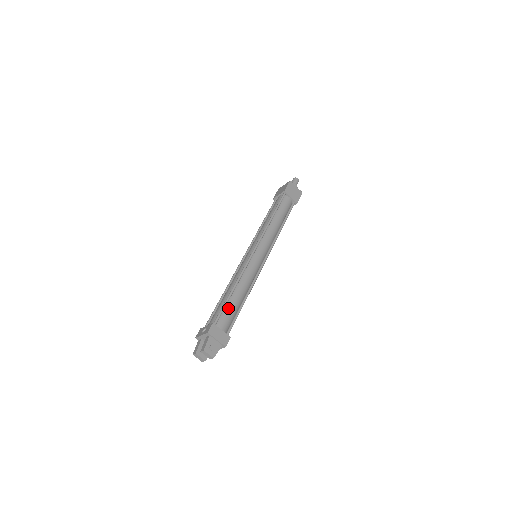
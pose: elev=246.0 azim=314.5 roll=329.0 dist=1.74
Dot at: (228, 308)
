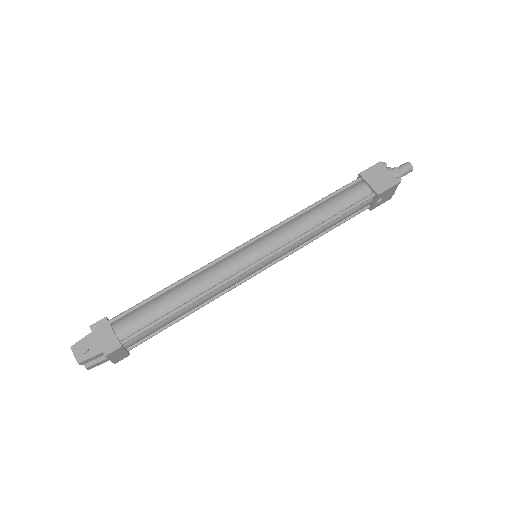
Dot at: (147, 307)
